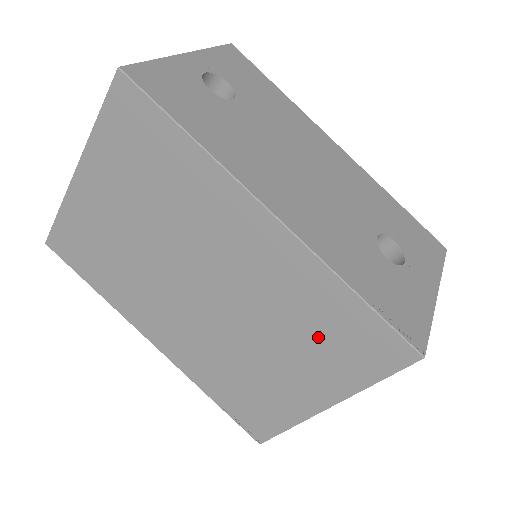
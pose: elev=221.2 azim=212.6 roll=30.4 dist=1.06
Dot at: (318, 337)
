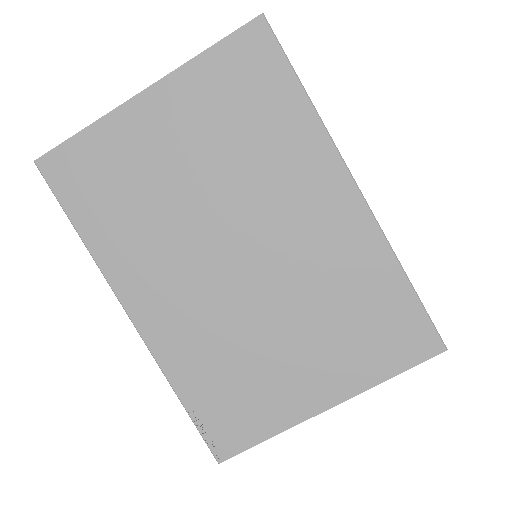
Dot at: (352, 321)
